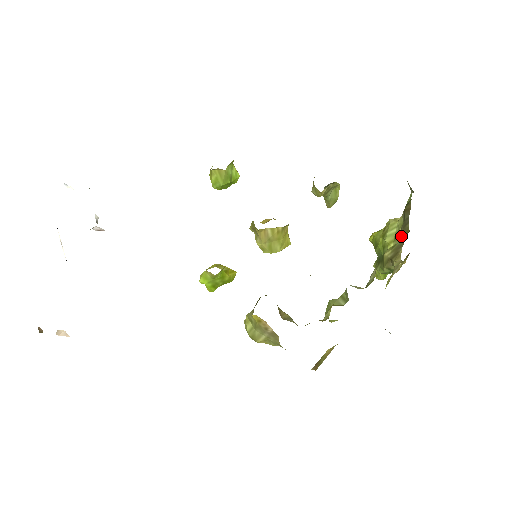
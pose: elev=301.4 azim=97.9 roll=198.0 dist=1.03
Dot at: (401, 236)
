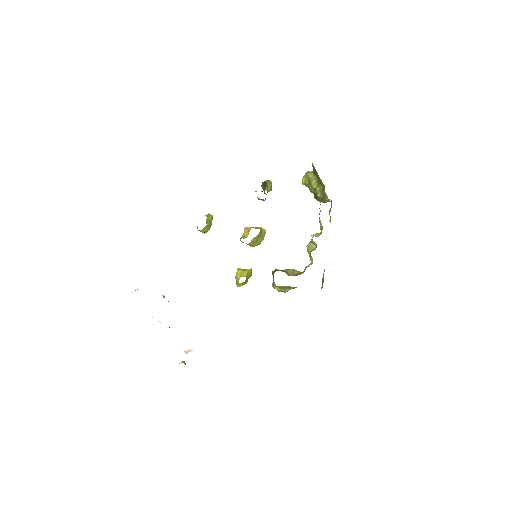
Dot at: occluded
